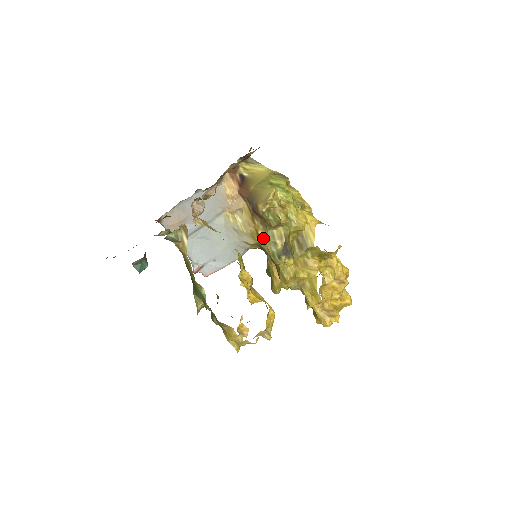
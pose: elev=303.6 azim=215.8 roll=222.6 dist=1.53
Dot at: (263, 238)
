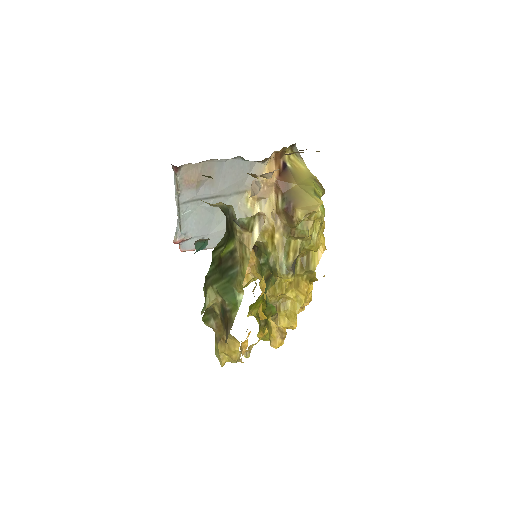
Dot at: (277, 243)
